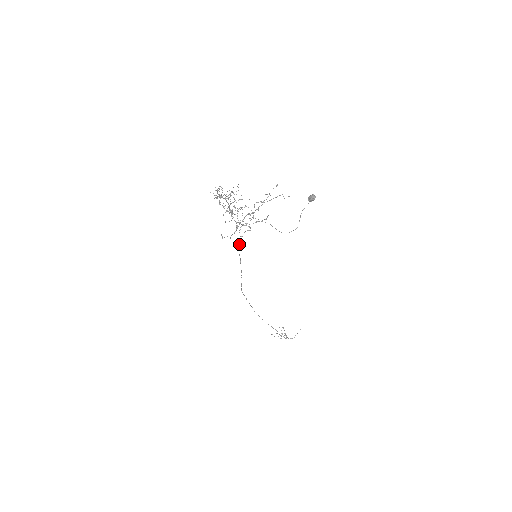
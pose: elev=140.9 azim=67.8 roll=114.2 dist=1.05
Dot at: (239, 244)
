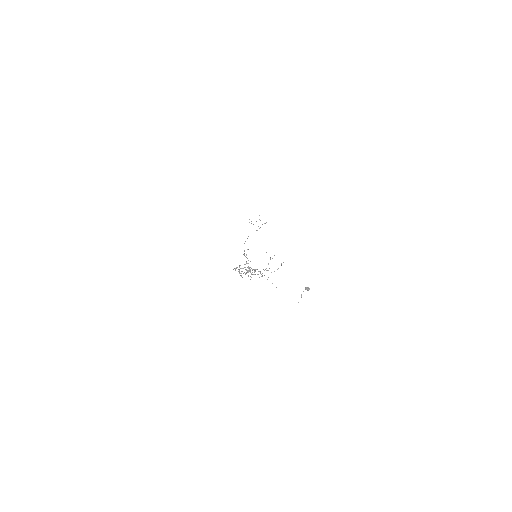
Dot at: occluded
